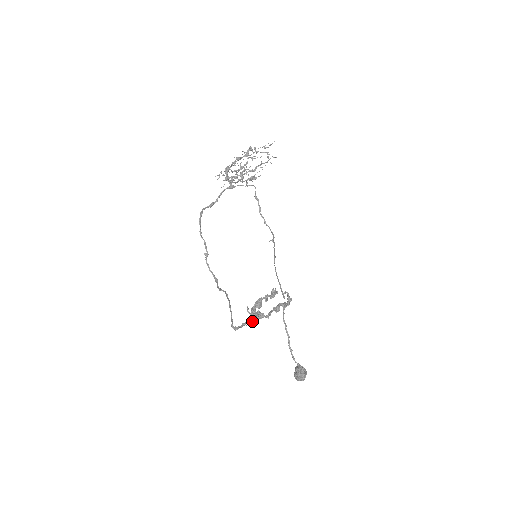
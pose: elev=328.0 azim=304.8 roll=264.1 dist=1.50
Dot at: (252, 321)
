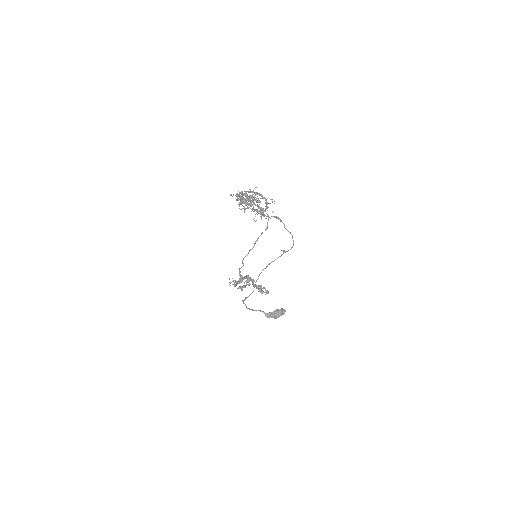
Dot at: occluded
